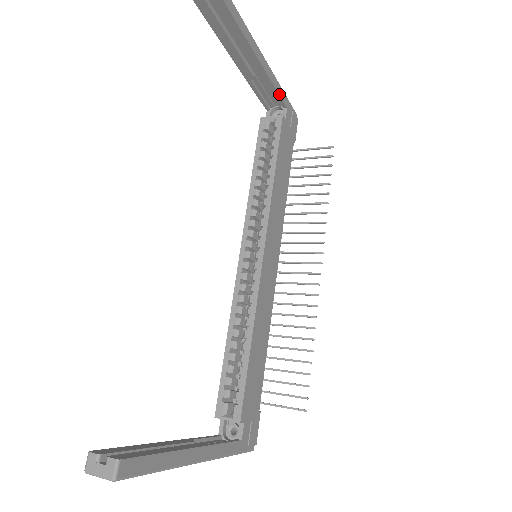
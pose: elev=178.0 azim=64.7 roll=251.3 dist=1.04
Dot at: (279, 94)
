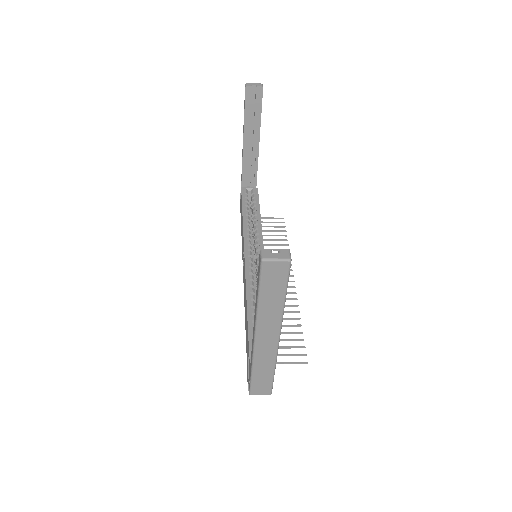
Dot at: occluded
